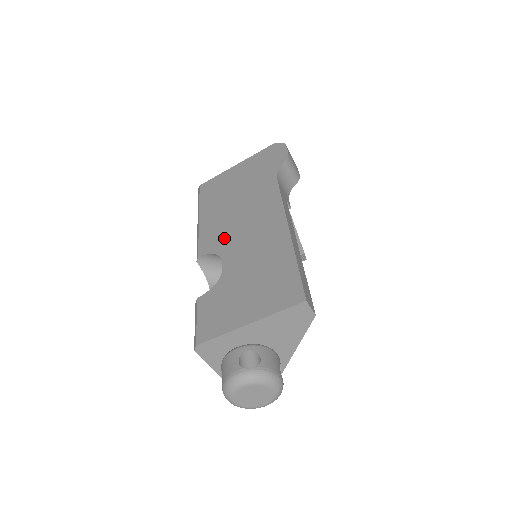
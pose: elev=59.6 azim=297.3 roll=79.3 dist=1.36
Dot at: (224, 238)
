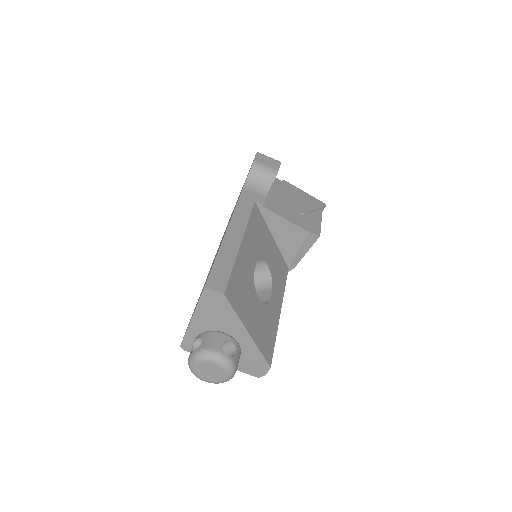
Dot at: occluded
